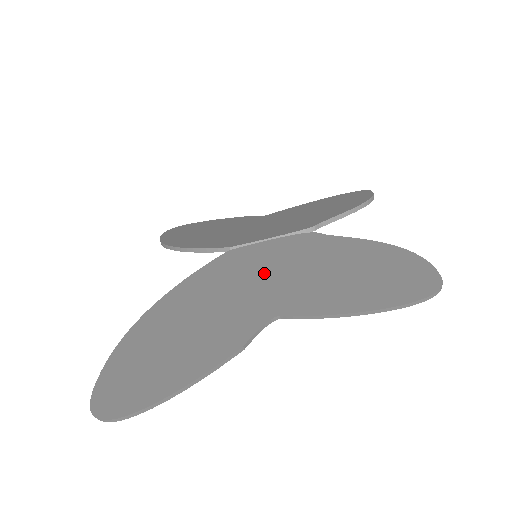
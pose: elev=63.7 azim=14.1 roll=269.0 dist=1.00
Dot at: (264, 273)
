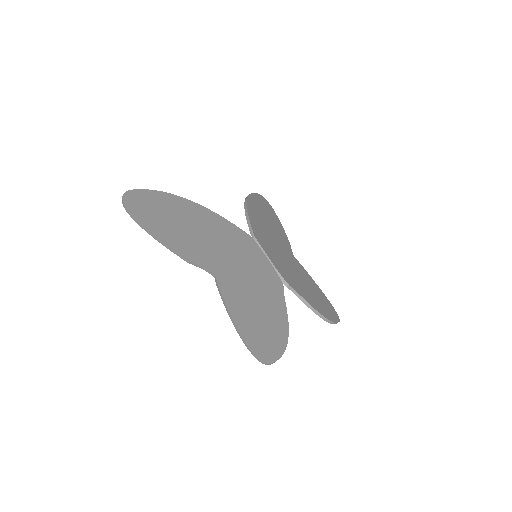
Dot at: (242, 262)
